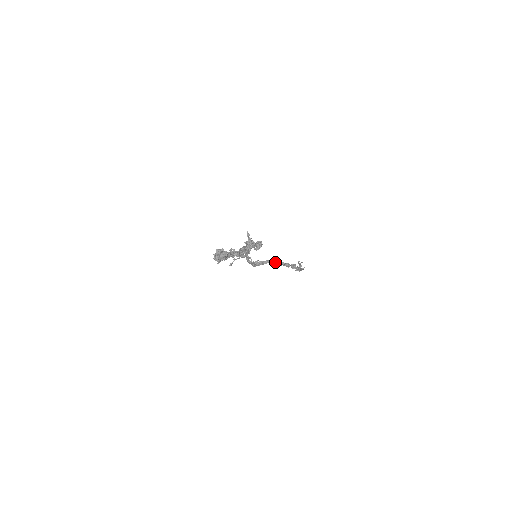
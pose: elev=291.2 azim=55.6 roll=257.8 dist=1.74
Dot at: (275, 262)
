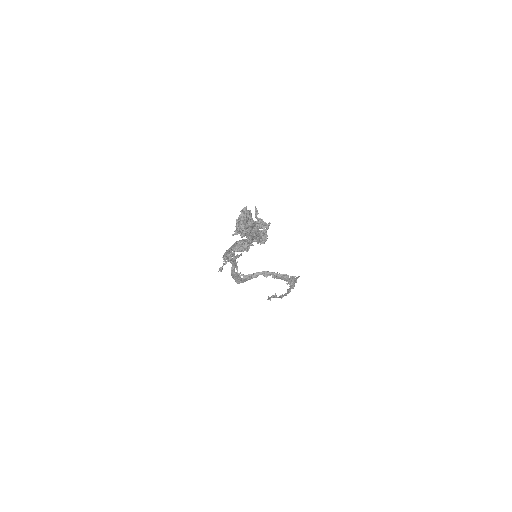
Dot at: (268, 274)
